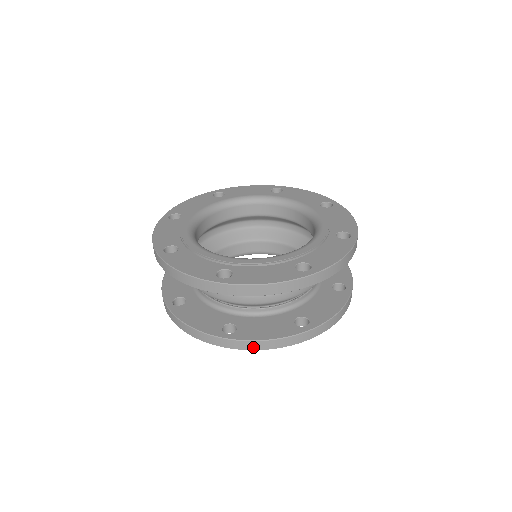
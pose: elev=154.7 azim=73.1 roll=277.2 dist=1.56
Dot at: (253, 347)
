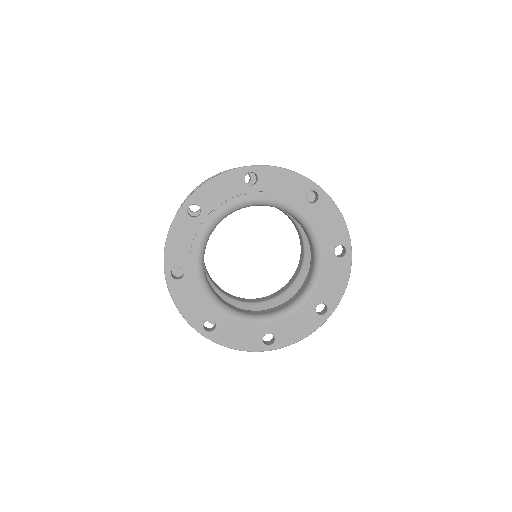
Dot at: occluded
